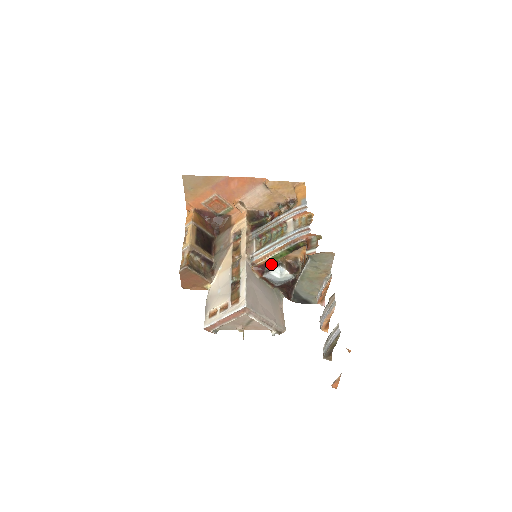
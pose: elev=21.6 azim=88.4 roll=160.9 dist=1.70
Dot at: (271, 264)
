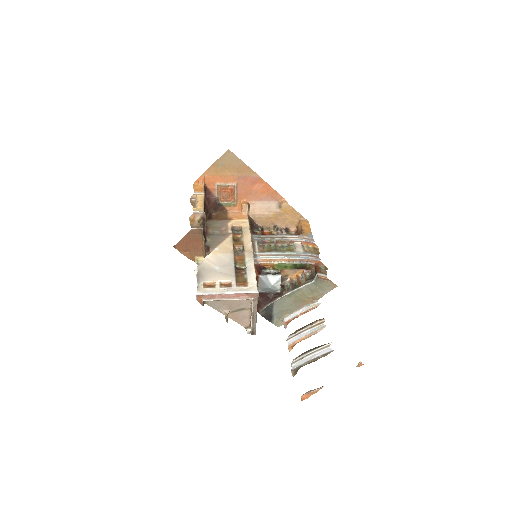
Dot at: (268, 270)
